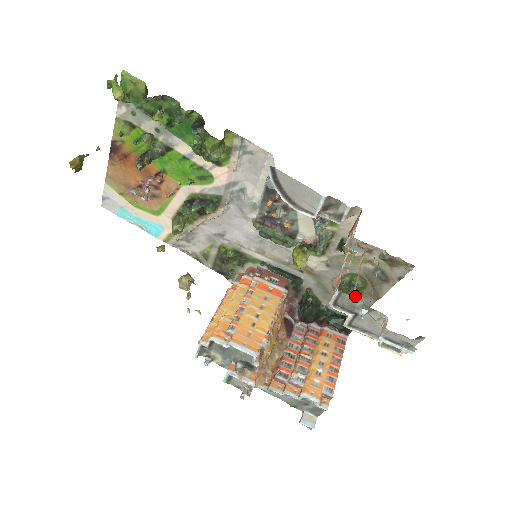
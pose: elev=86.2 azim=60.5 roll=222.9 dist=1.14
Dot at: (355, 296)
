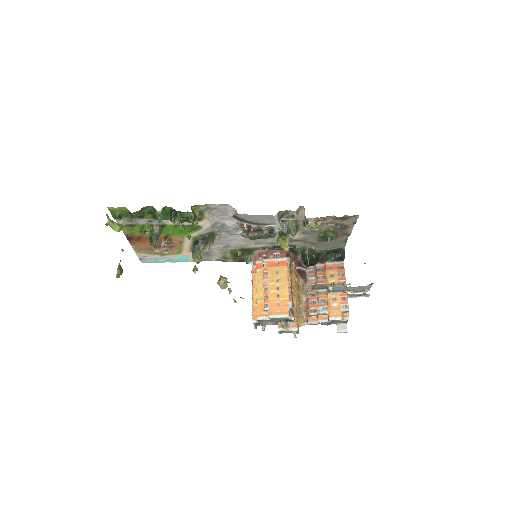
Dot at: (334, 239)
